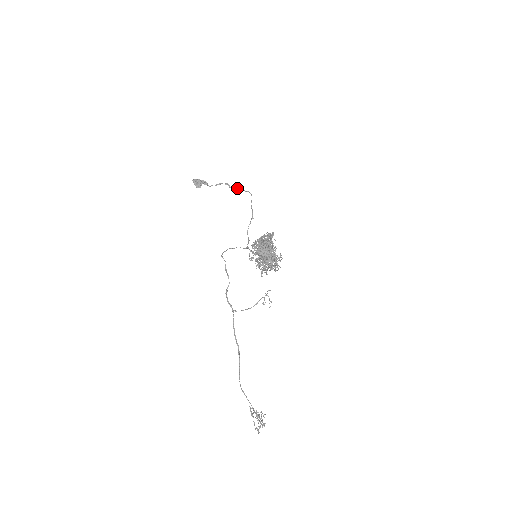
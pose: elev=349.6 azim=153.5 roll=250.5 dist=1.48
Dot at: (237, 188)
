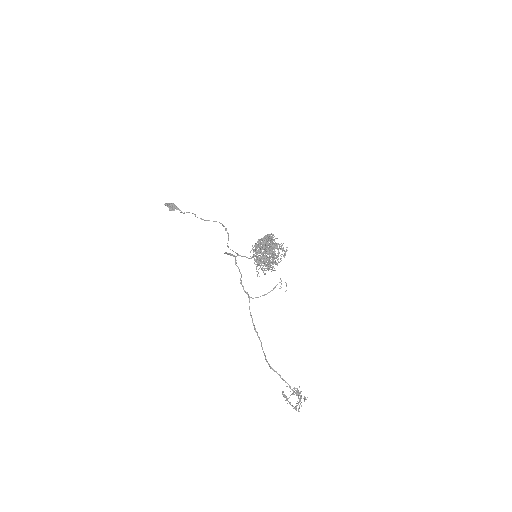
Dot at: (202, 219)
